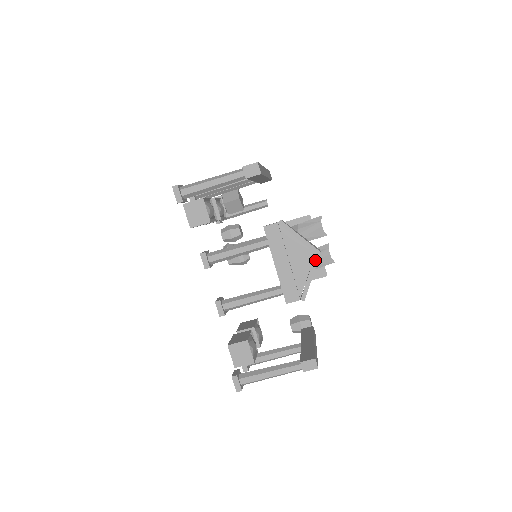
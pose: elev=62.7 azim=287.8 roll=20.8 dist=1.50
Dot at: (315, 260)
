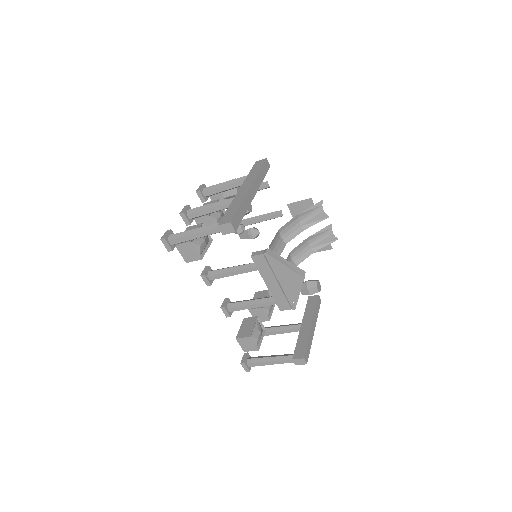
Dot at: (300, 283)
